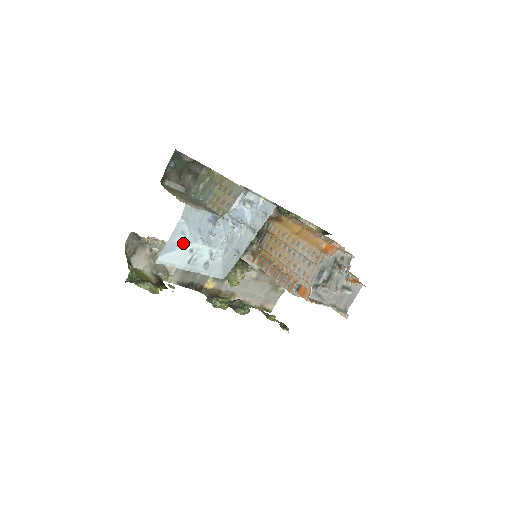
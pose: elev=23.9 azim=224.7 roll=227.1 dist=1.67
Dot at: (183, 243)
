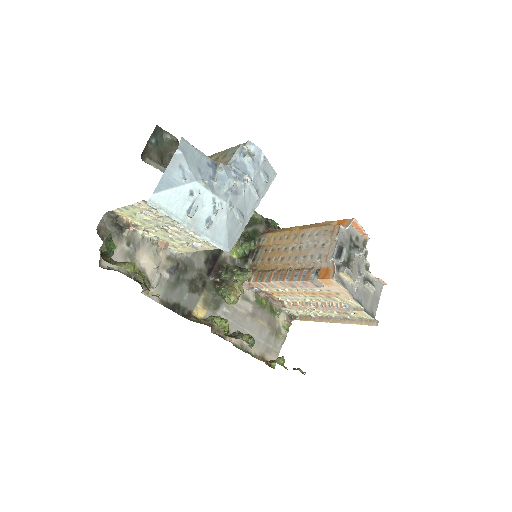
Dot at: (181, 180)
